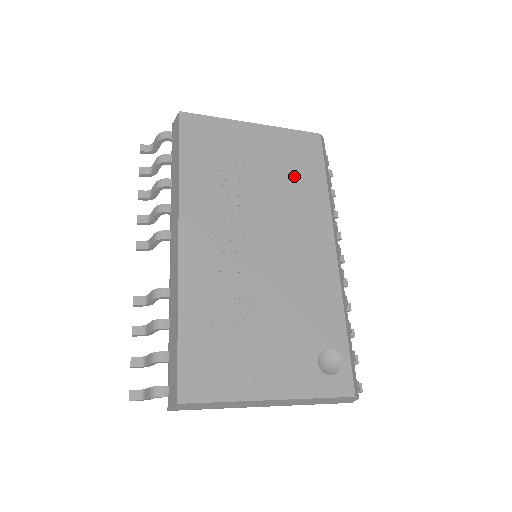
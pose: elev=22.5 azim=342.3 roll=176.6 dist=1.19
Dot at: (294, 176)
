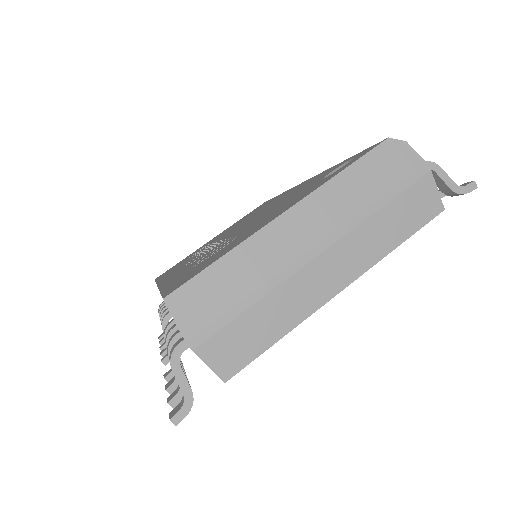
Dot at: occluded
